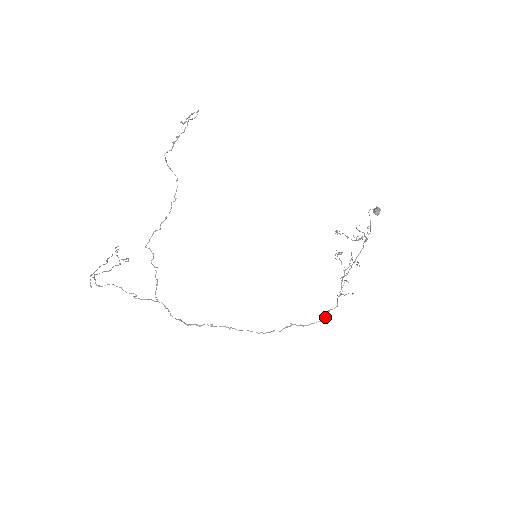
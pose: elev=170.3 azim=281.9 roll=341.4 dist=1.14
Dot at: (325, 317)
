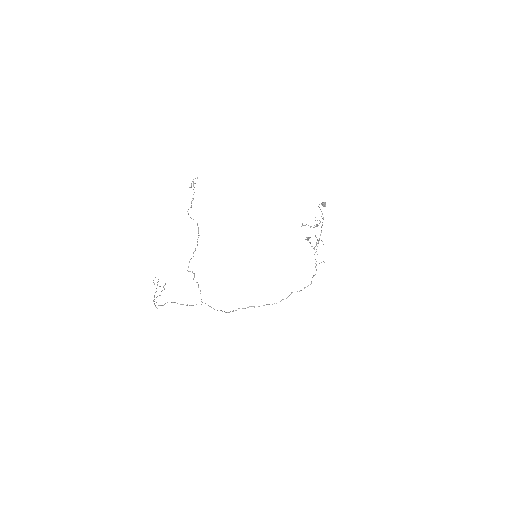
Dot at: (311, 281)
